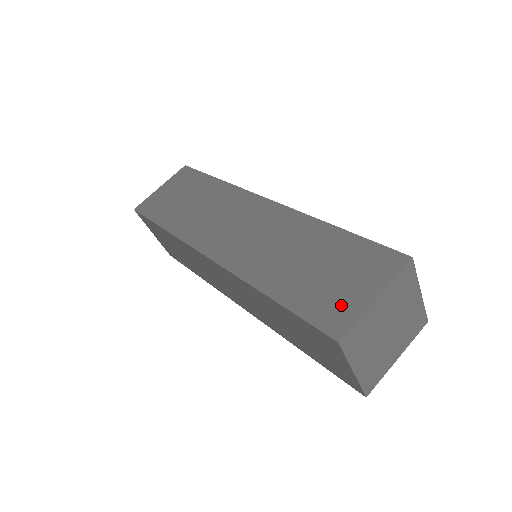
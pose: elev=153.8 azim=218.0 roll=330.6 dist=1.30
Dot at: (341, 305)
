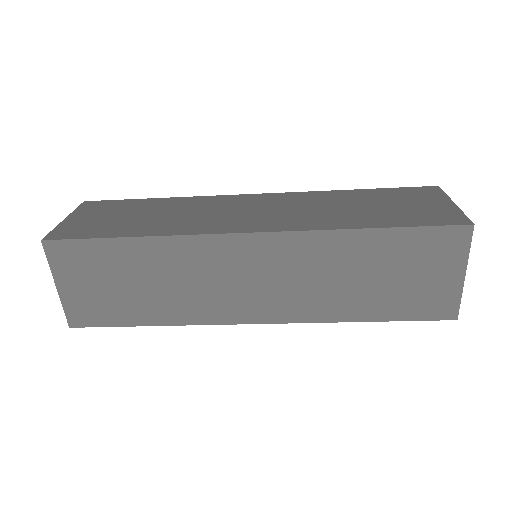
Dot at: (439, 212)
